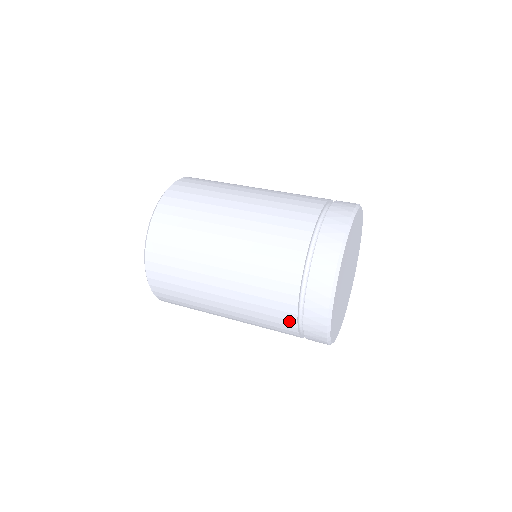
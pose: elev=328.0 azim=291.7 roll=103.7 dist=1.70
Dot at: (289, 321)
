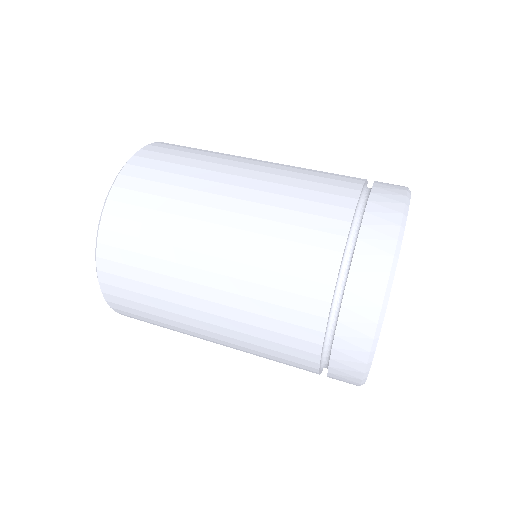
Dot at: (321, 286)
